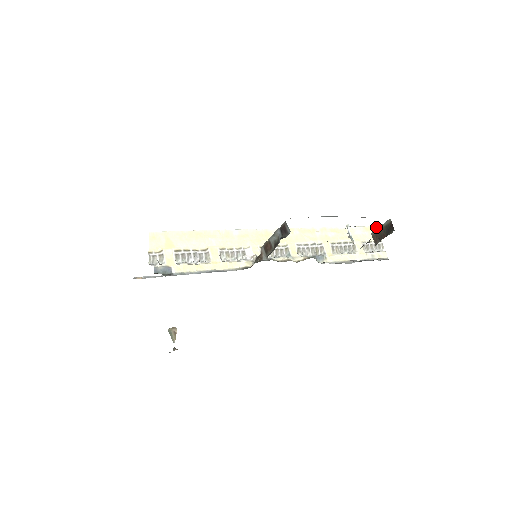
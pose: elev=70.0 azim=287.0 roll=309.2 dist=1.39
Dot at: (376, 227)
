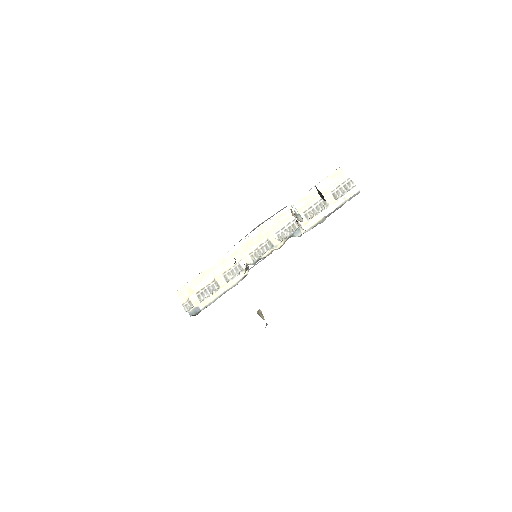
Dot at: (339, 169)
